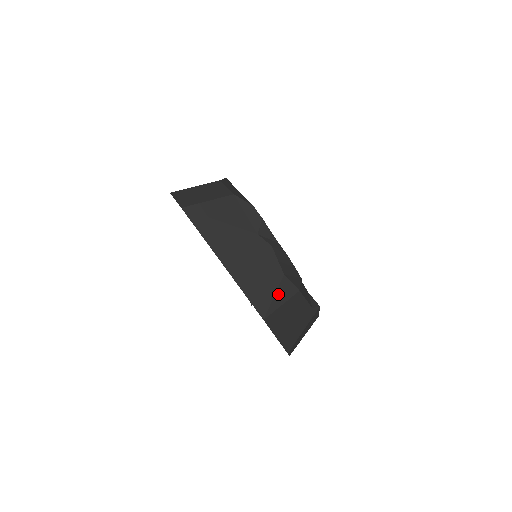
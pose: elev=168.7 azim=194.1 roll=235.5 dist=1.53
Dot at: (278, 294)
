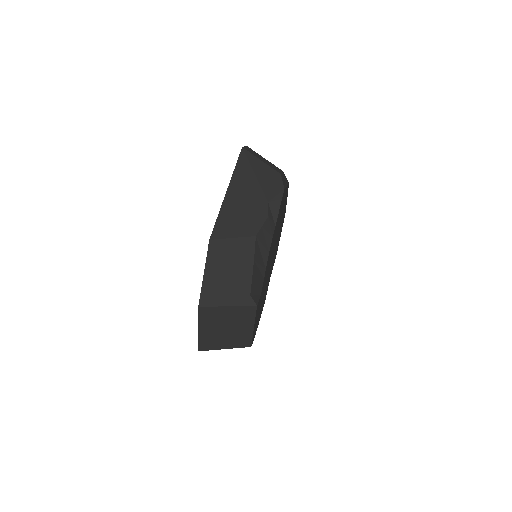
Dot at: (238, 241)
